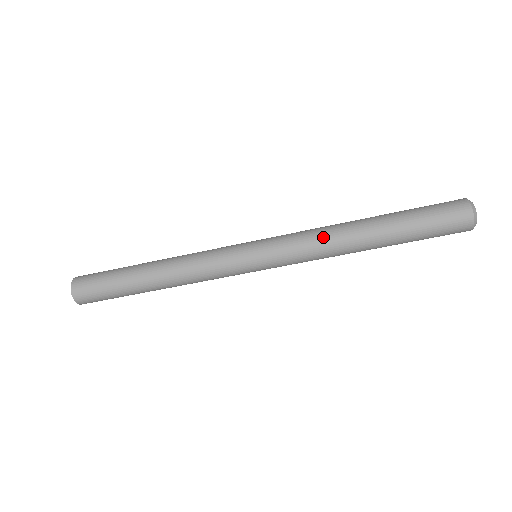
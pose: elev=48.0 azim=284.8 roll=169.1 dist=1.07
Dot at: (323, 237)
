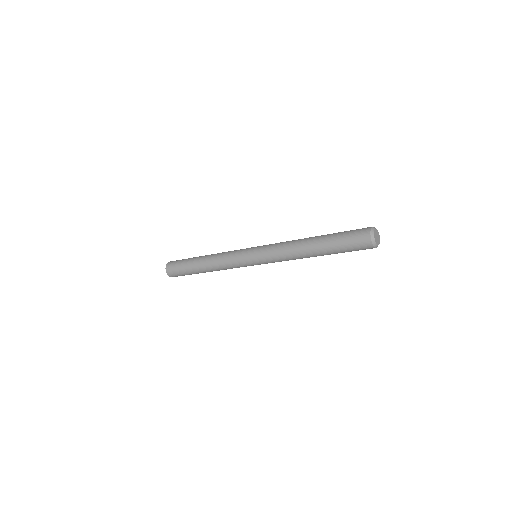
Dot at: (289, 257)
